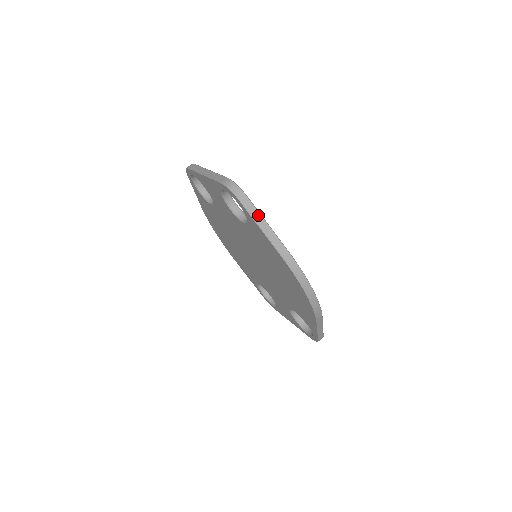
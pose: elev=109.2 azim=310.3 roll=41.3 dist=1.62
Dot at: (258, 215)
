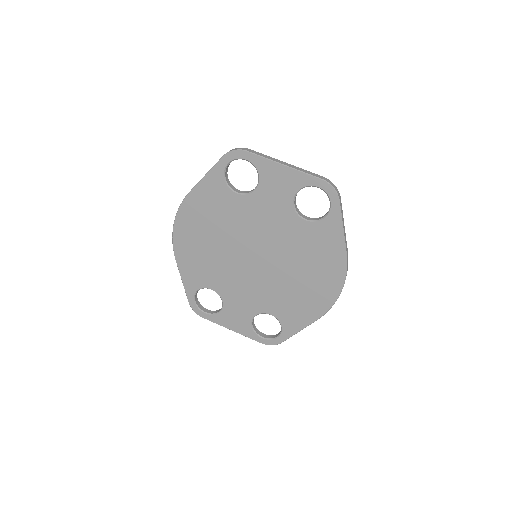
Dot at: occluded
